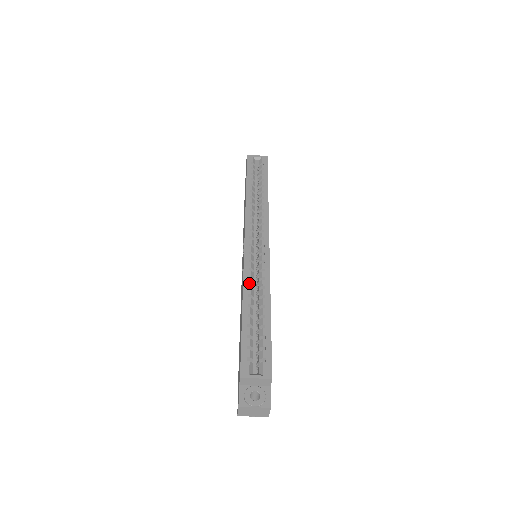
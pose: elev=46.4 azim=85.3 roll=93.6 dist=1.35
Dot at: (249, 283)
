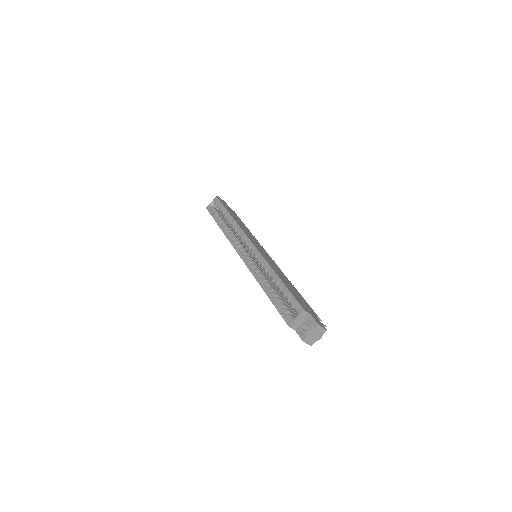
Dot at: (258, 275)
